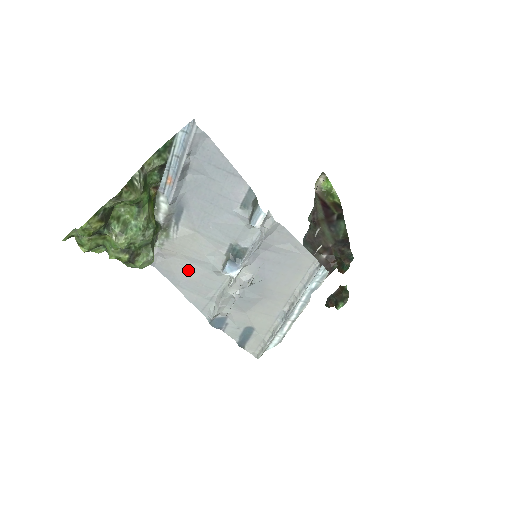
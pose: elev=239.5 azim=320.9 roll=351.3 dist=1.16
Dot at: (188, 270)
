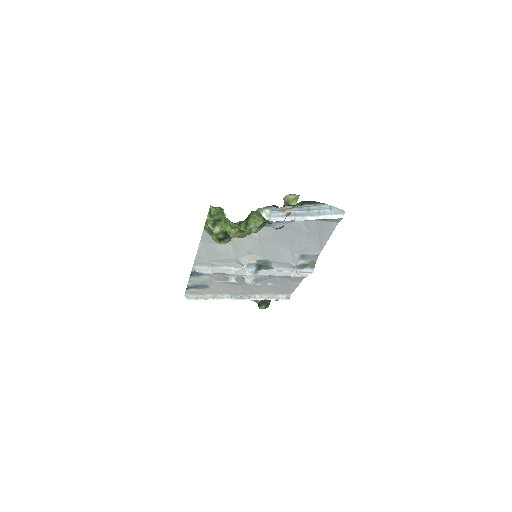
Dot at: (223, 245)
